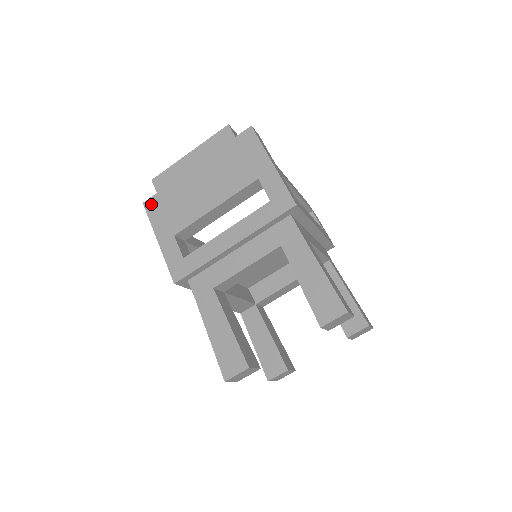
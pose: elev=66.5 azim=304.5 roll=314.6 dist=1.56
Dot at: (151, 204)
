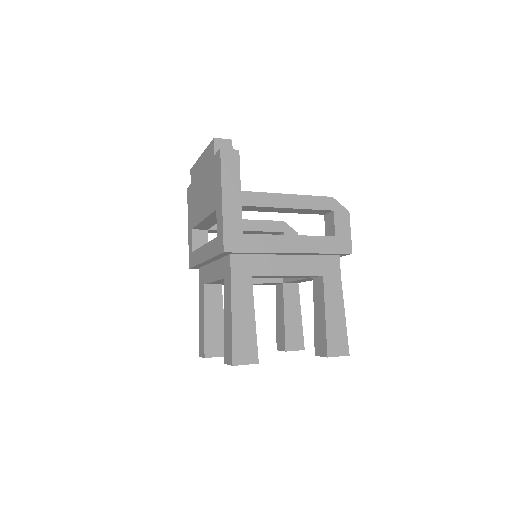
Dot at: (189, 192)
